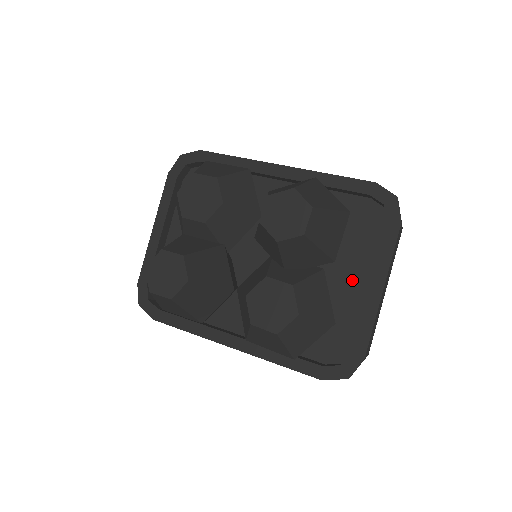
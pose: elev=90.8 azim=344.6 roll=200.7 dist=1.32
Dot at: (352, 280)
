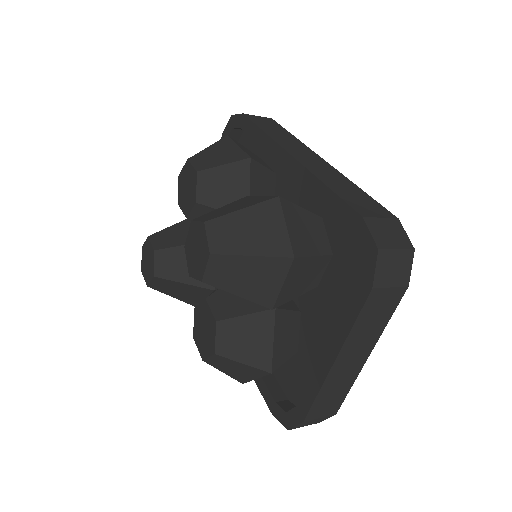
Dot at: (326, 327)
